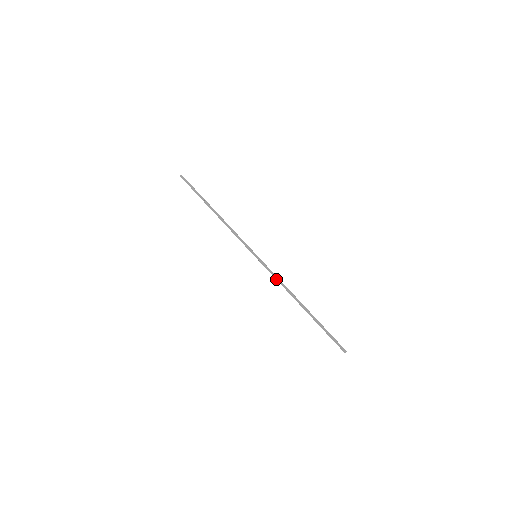
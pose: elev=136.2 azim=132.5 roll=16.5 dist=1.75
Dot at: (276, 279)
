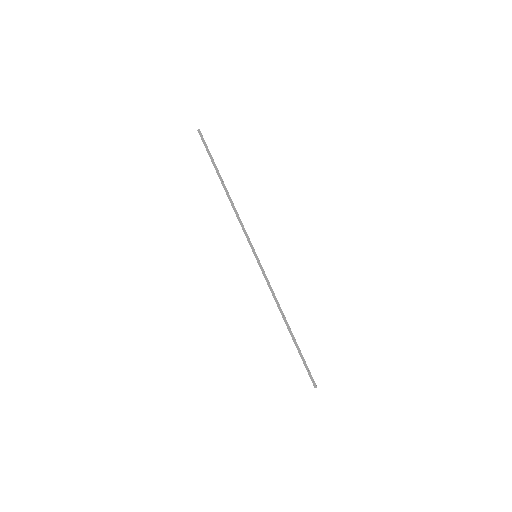
Dot at: (270, 289)
